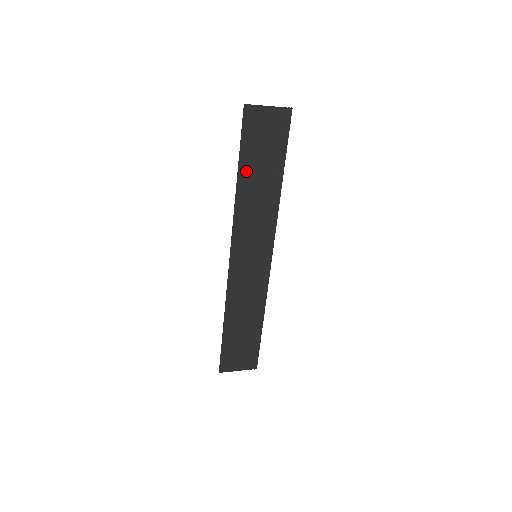
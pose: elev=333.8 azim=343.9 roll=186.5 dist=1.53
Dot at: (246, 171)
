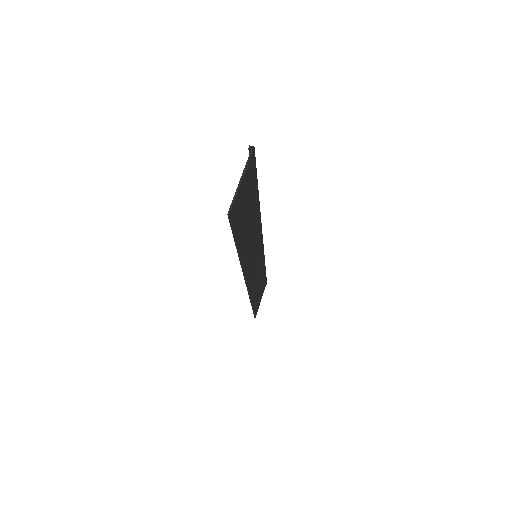
Dot at: (242, 240)
